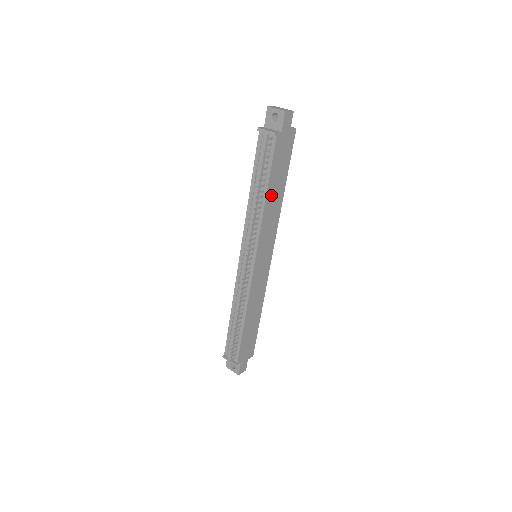
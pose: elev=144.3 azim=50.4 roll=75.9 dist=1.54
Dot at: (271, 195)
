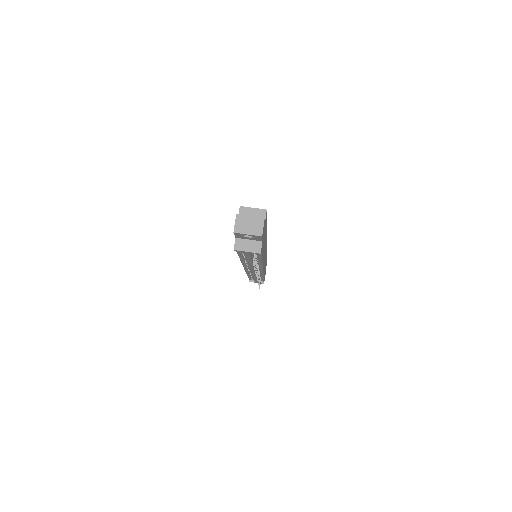
Dot at: (263, 252)
